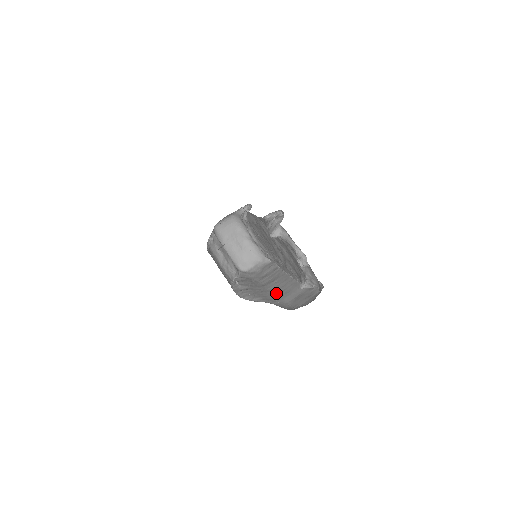
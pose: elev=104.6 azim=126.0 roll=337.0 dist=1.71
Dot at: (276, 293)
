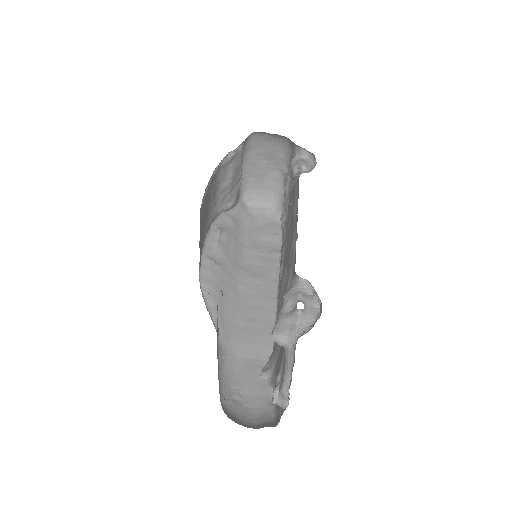
Dot at: (241, 314)
